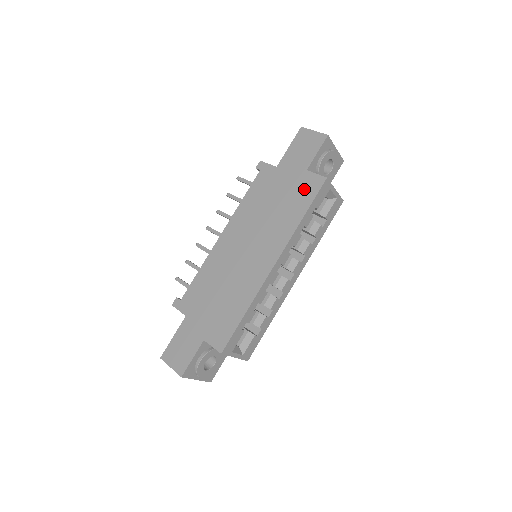
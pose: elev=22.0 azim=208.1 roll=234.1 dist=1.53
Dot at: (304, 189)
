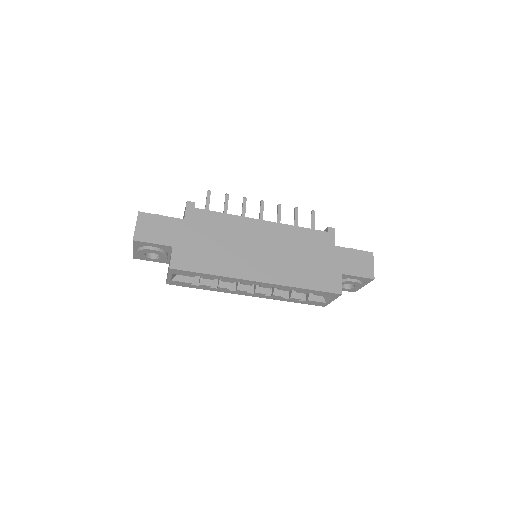
Dot at: (327, 279)
